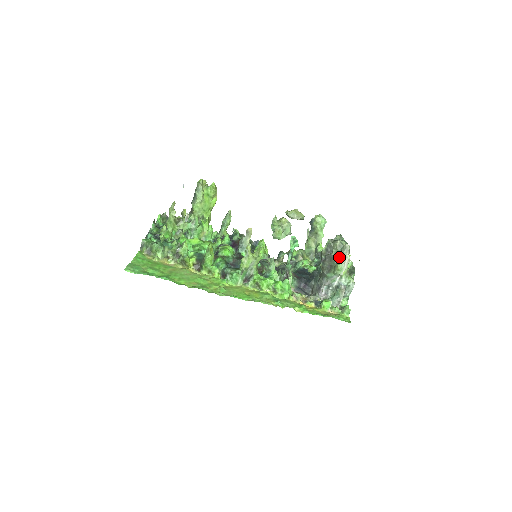
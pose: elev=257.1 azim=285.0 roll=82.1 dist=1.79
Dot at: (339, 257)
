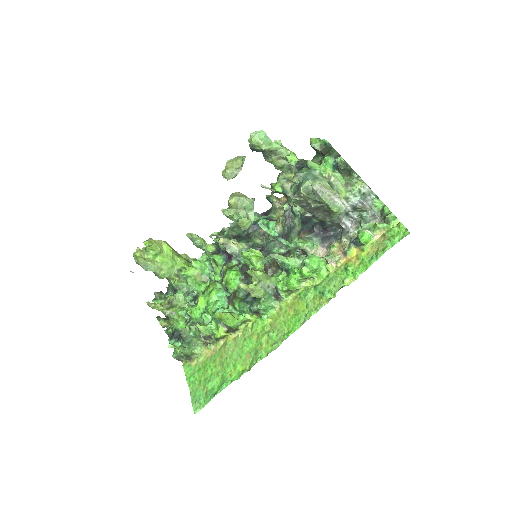
Dot at: (322, 203)
